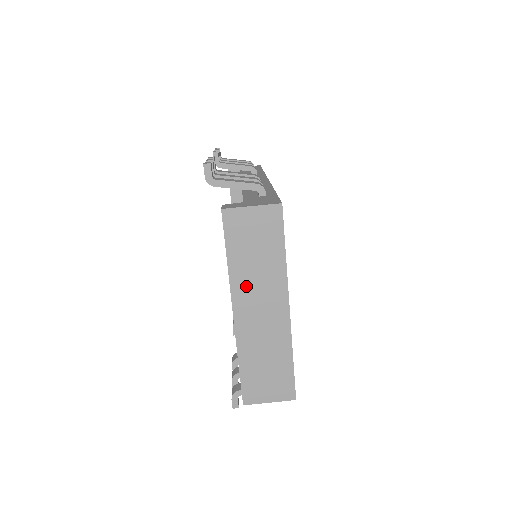
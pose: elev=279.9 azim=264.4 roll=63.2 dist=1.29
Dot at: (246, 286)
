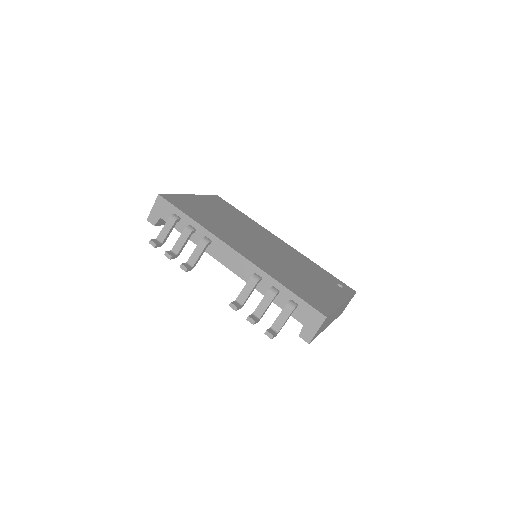
Dot at: (327, 324)
